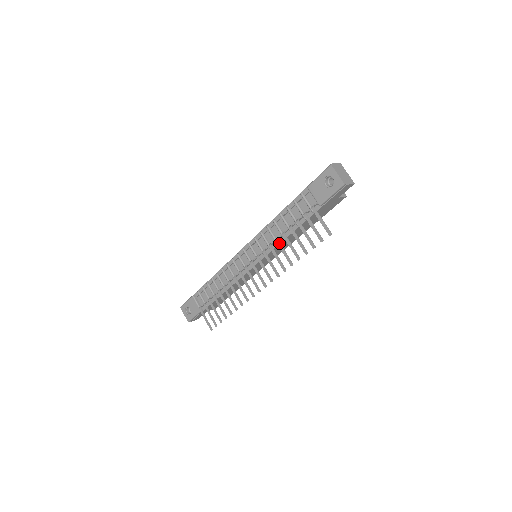
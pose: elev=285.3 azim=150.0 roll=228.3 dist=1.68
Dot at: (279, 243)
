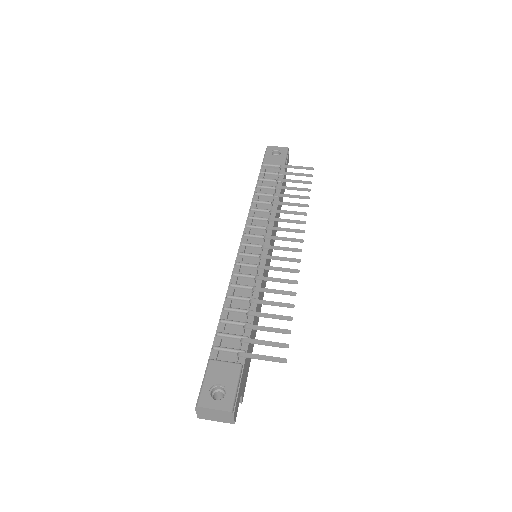
Dot at: (279, 201)
